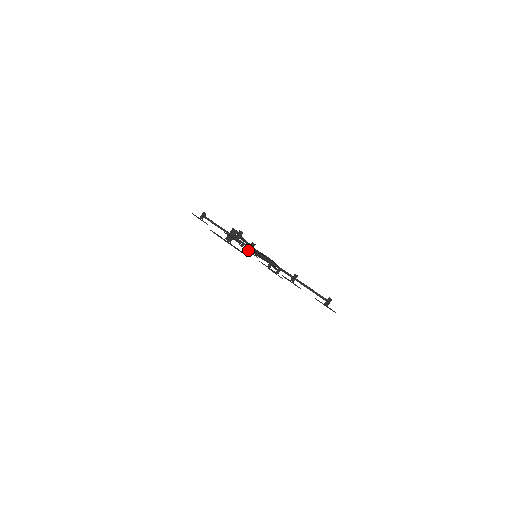
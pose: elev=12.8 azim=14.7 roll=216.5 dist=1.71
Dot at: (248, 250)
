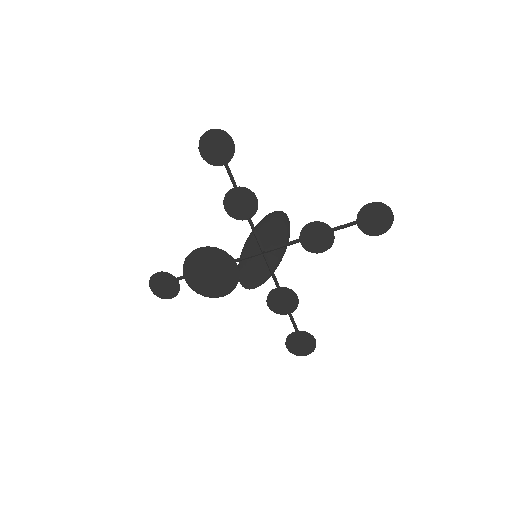
Dot at: (239, 195)
